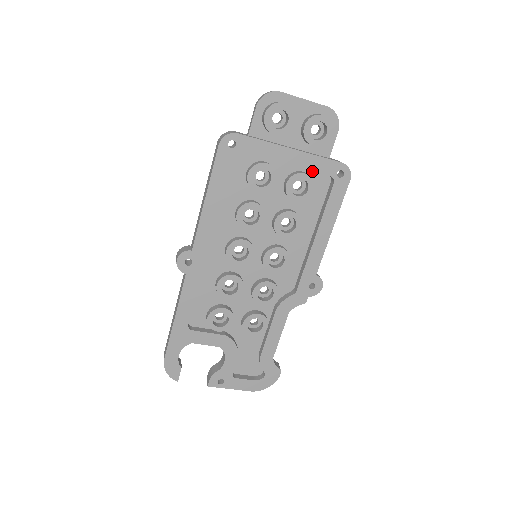
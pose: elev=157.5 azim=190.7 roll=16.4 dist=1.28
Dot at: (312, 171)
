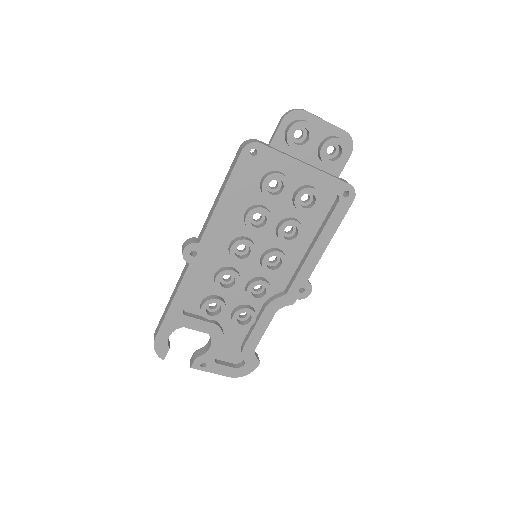
Dot at: (321, 187)
